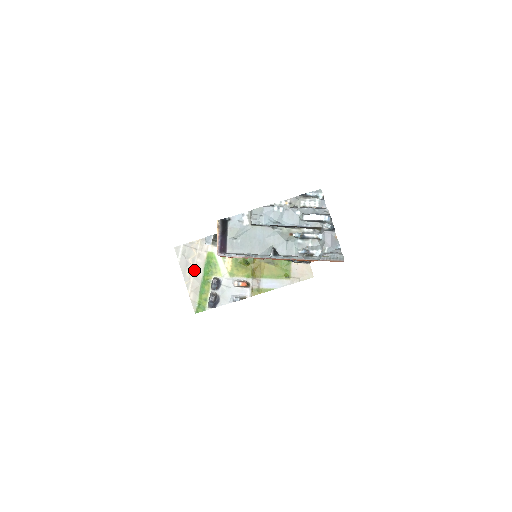
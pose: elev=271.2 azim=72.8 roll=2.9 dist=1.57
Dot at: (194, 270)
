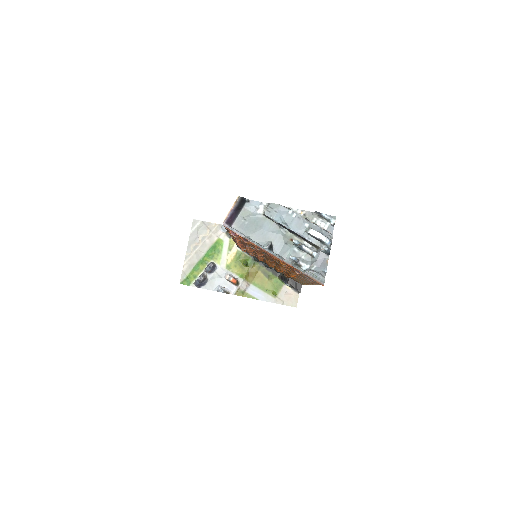
Dot at: (199, 247)
